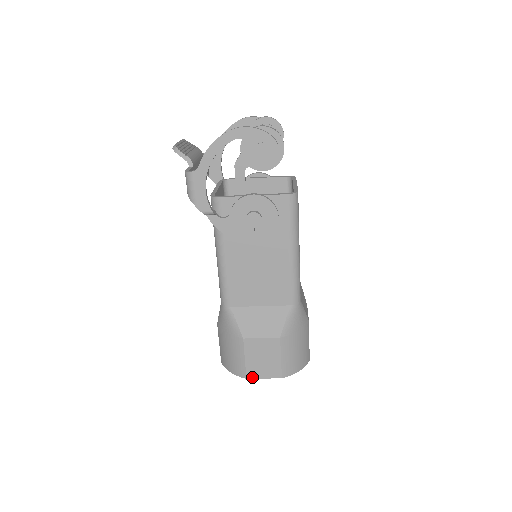
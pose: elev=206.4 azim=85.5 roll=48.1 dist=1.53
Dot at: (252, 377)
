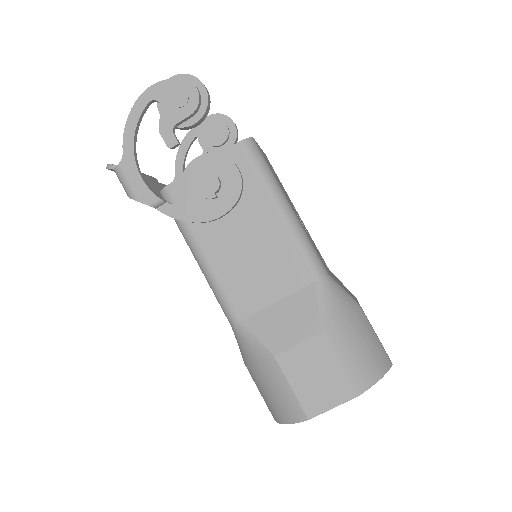
Dot at: (315, 414)
